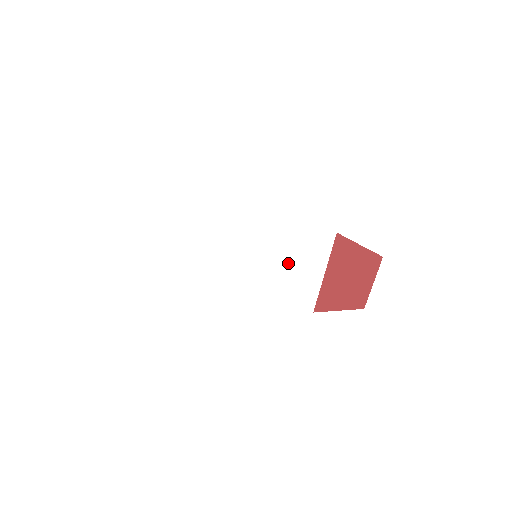
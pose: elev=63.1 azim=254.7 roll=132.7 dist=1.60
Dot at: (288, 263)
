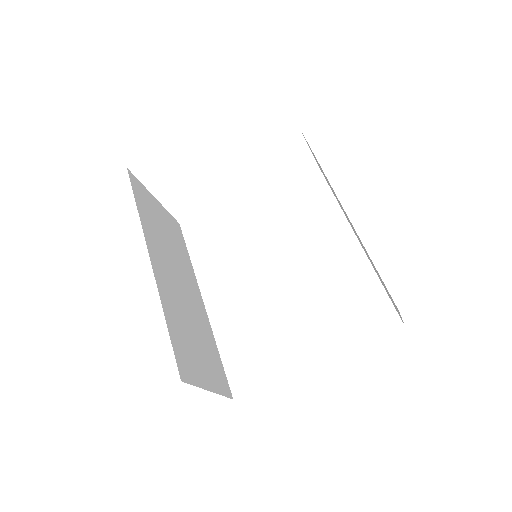
Dot at: (195, 335)
